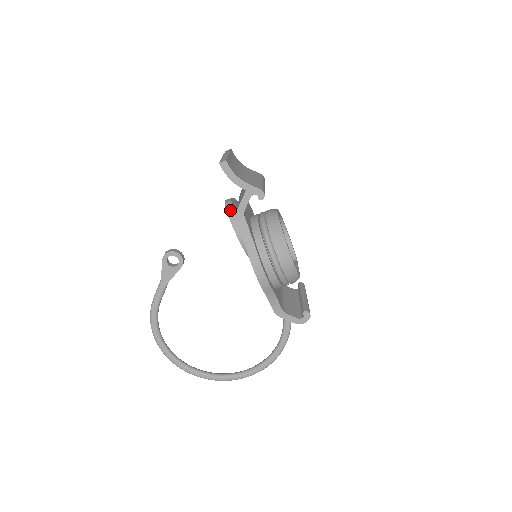
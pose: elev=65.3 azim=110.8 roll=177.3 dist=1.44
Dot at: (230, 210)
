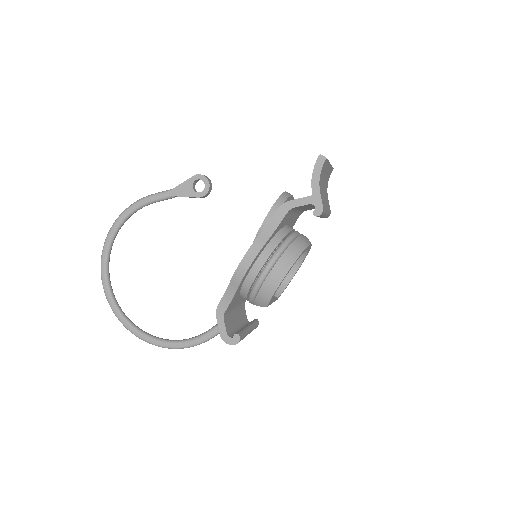
Dot at: (283, 198)
